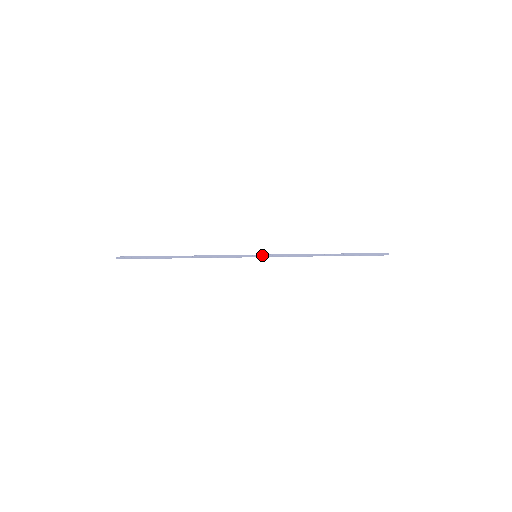
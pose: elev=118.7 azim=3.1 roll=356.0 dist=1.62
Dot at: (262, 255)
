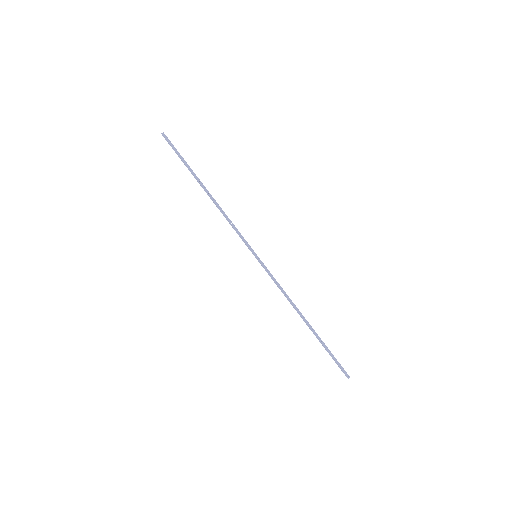
Dot at: (261, 261)
